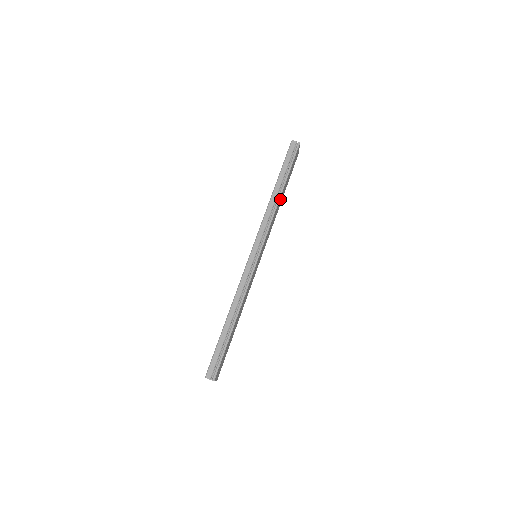
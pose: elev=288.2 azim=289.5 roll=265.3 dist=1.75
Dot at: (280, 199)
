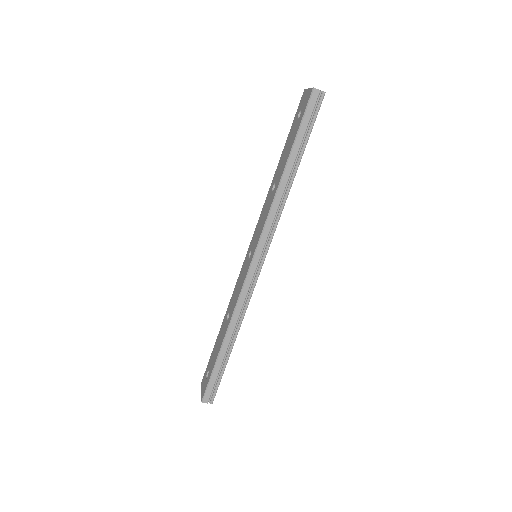
Dot at: occluded
